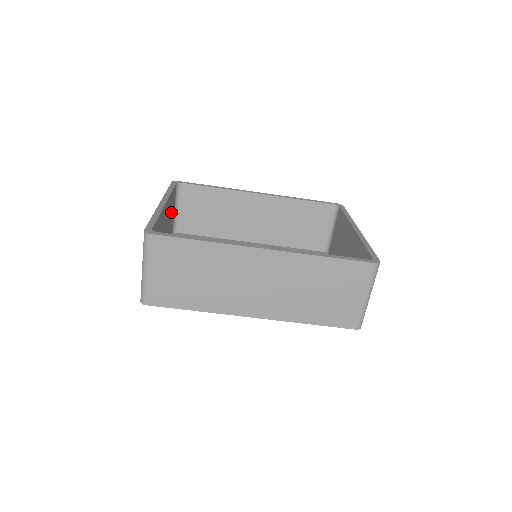
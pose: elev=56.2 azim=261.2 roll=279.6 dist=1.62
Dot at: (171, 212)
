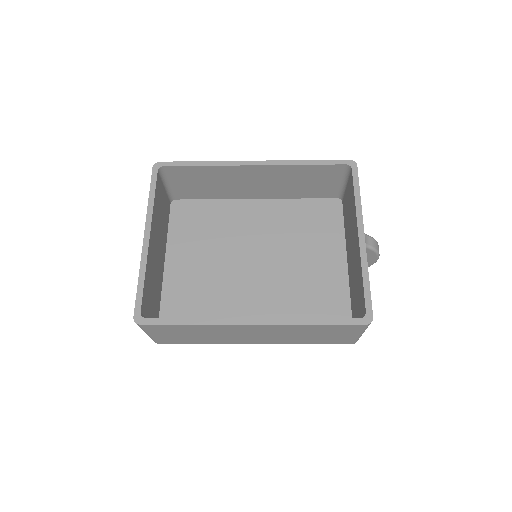
Dot at: (161, 204)
